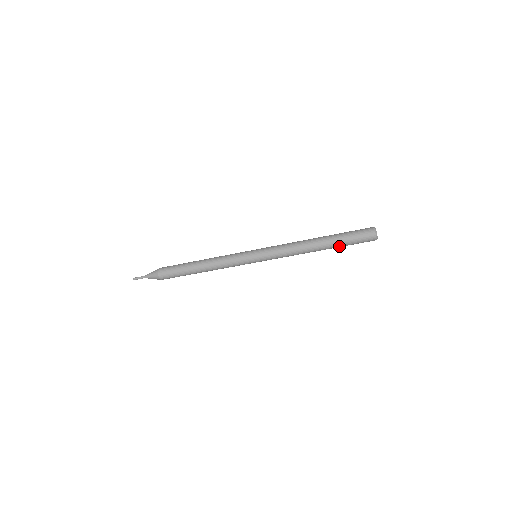
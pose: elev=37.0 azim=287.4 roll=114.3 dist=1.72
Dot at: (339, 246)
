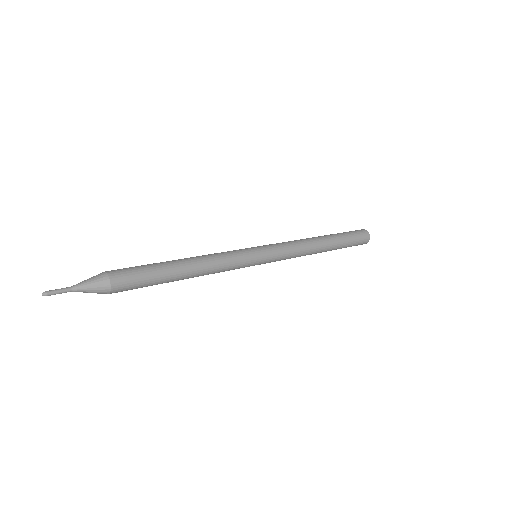
Dot at: (336, 249)
